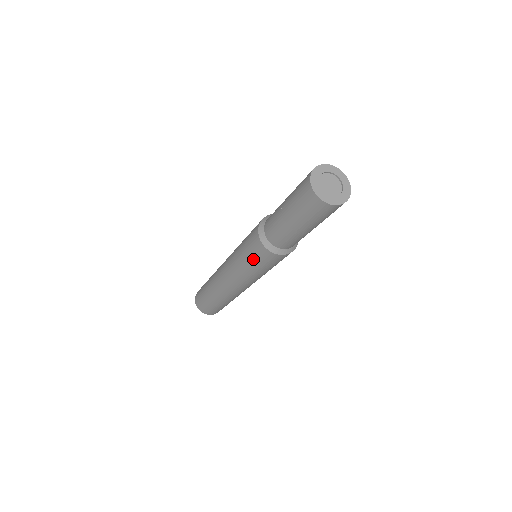
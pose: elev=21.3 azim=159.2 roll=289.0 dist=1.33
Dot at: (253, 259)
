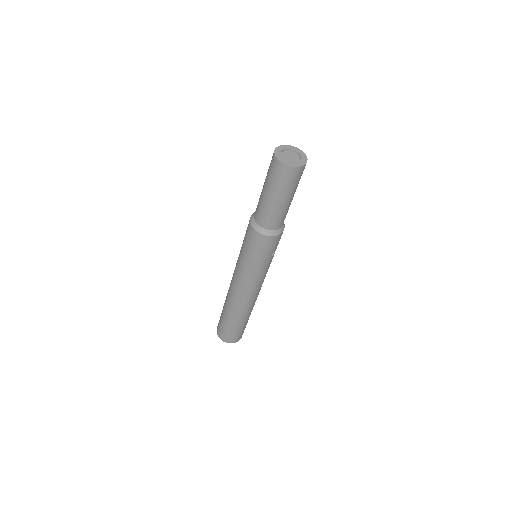
Dot at: (244, 238)
